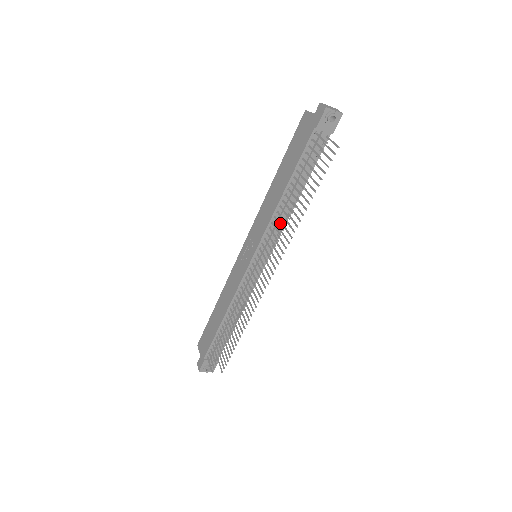
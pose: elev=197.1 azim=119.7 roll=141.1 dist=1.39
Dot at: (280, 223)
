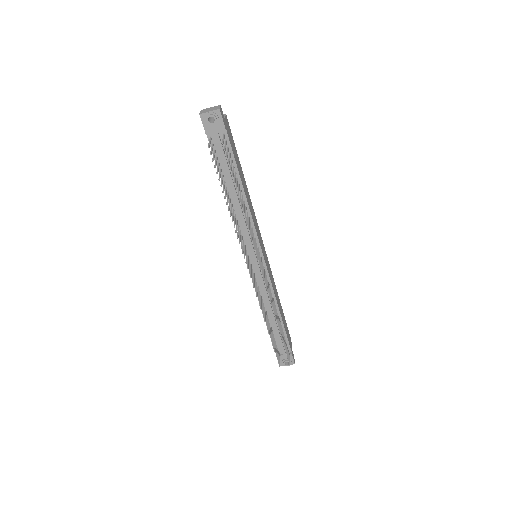
Dot at: (245, 223)
